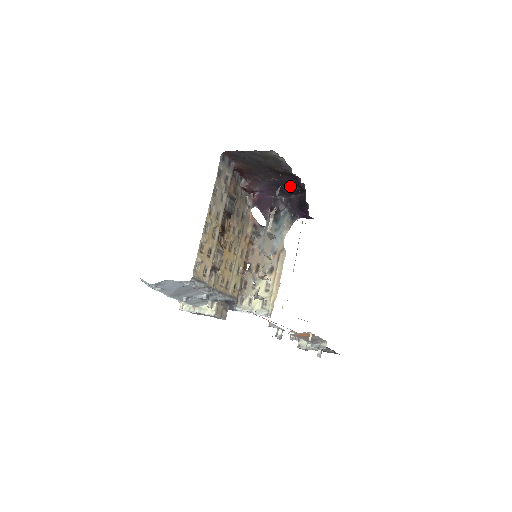
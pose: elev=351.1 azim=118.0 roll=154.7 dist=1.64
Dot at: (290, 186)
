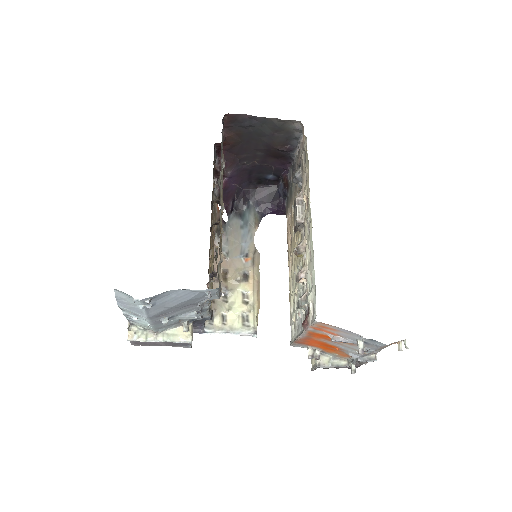
Dot at: (264, 174)
